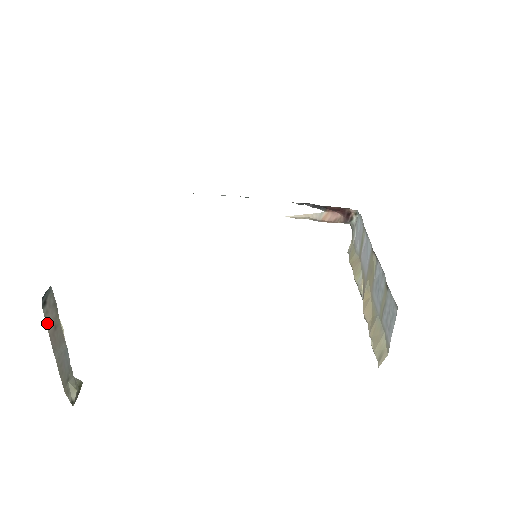
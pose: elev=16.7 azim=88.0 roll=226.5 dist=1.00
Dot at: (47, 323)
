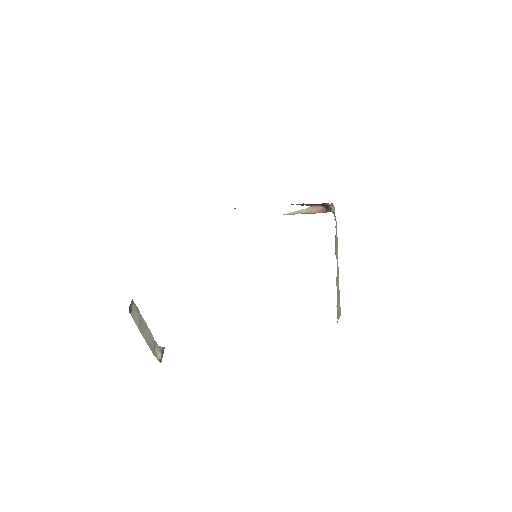
Dot at: (135, 321)
